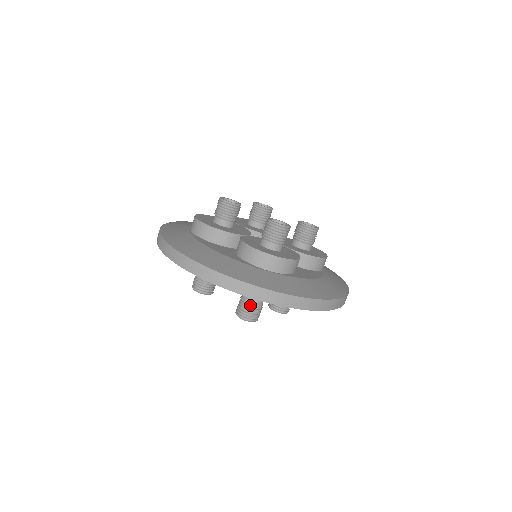
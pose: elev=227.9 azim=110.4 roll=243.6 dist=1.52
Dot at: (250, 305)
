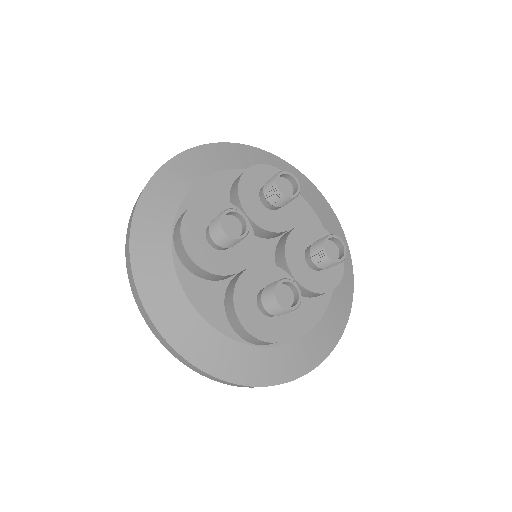
Dot at: occluded
